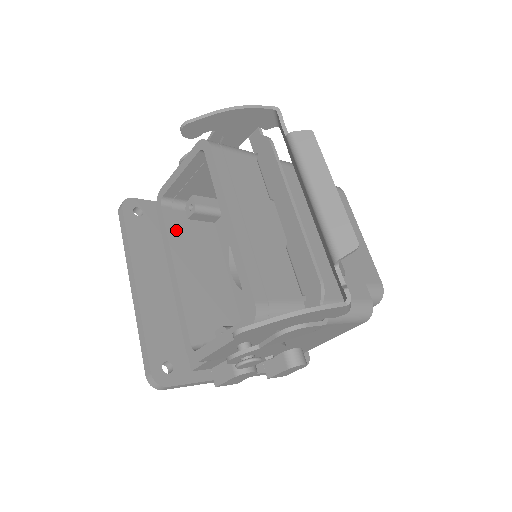
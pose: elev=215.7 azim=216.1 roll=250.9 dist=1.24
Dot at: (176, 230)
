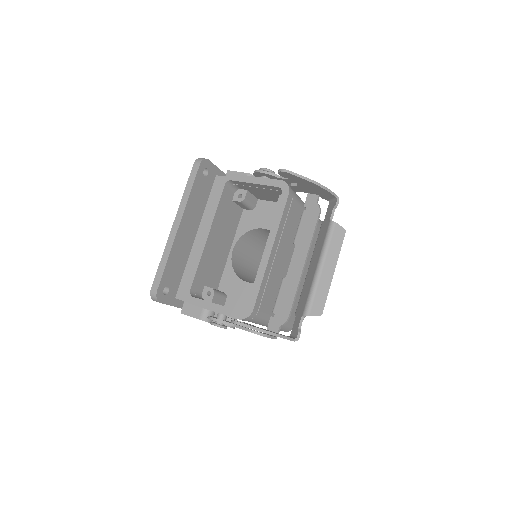
Dot at: (223, 207)
